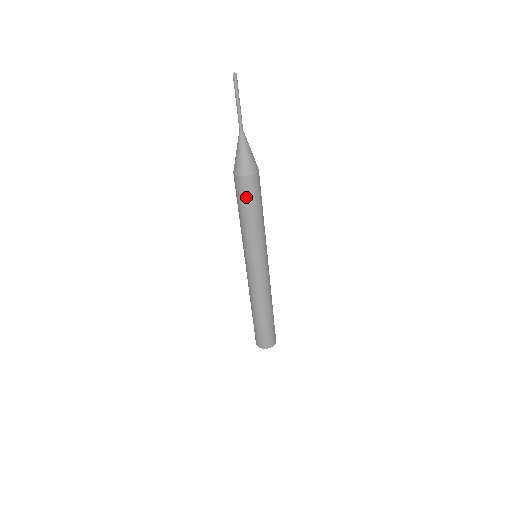
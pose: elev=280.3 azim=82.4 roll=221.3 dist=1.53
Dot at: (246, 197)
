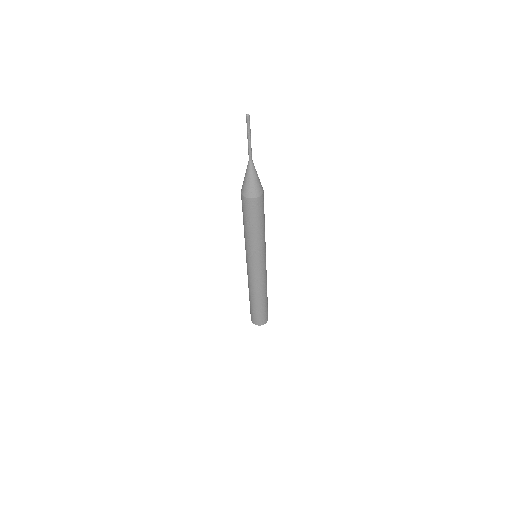
Dot at: (252, 214)
